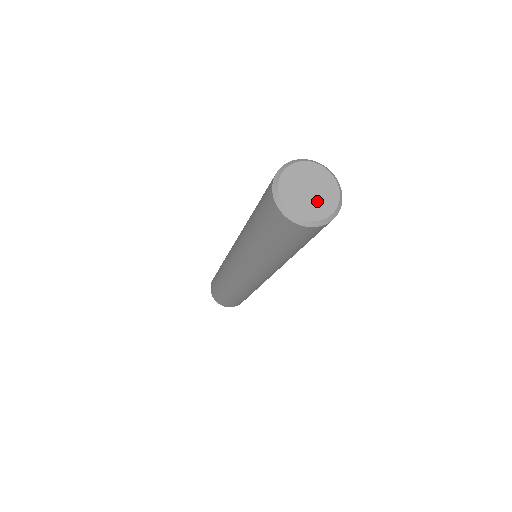
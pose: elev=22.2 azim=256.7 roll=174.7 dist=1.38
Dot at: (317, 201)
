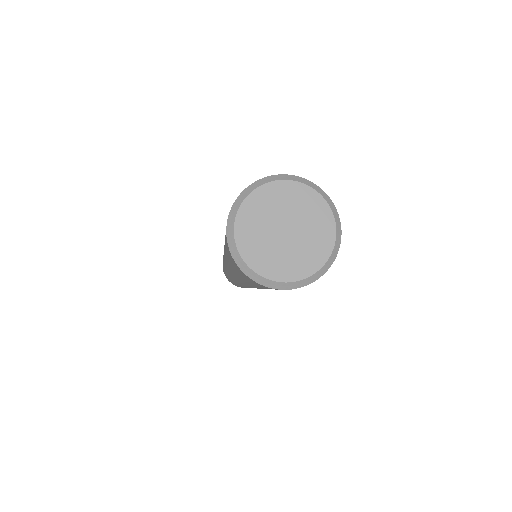
Dot at: (297, 248)
